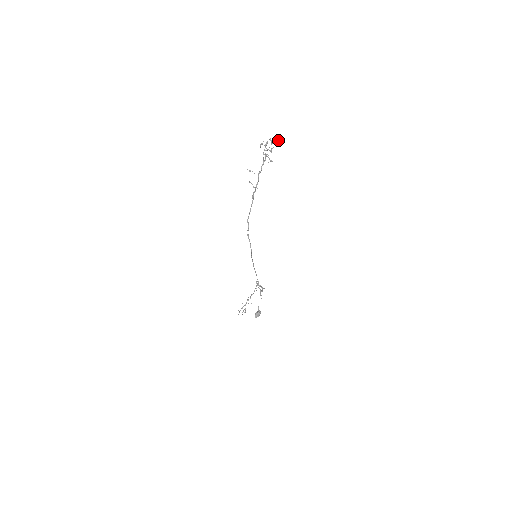
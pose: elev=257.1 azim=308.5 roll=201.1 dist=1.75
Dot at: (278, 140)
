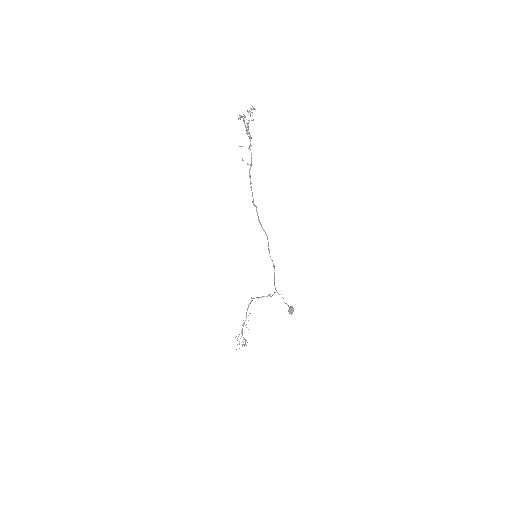
Dot at: occluded
